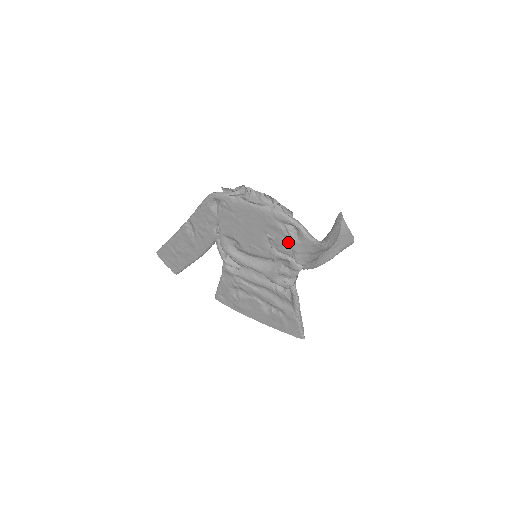
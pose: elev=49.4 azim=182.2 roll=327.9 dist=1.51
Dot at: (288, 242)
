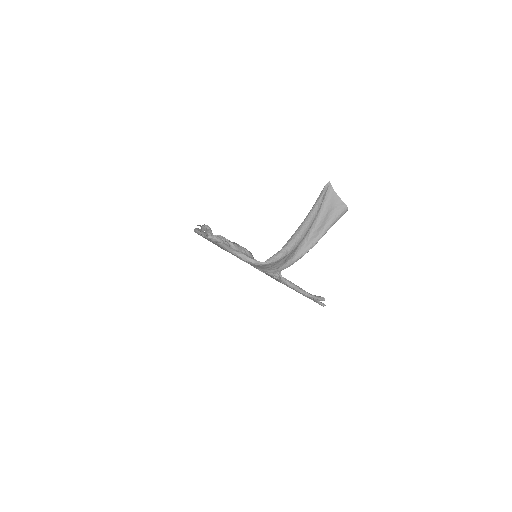
Dot at: occluded
